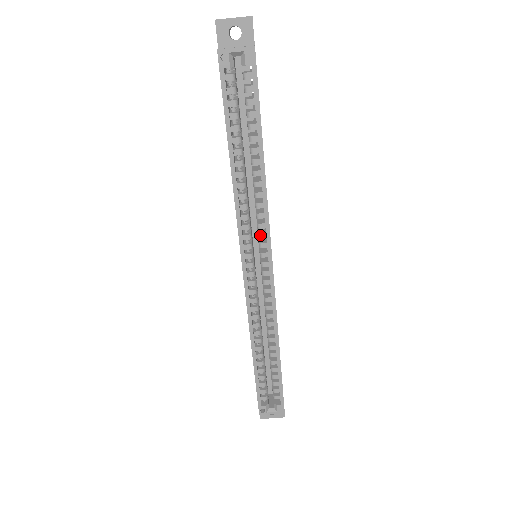
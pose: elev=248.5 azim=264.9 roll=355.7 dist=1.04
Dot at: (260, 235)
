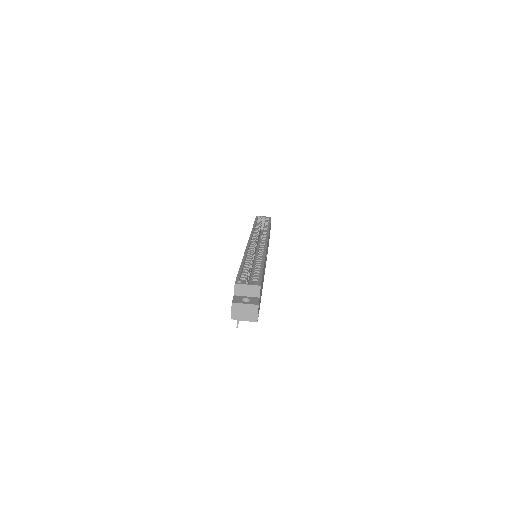
Dot at: (262, 239)
